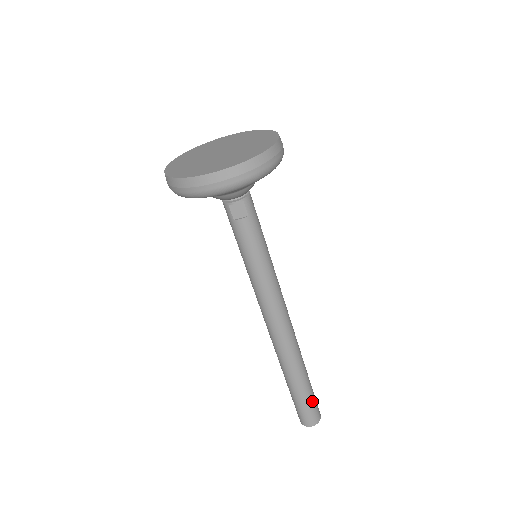
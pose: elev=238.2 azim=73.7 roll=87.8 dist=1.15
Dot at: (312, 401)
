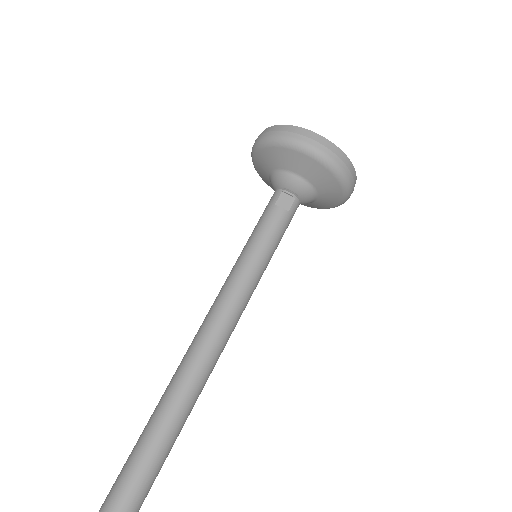
Dot at: (147, 485)
